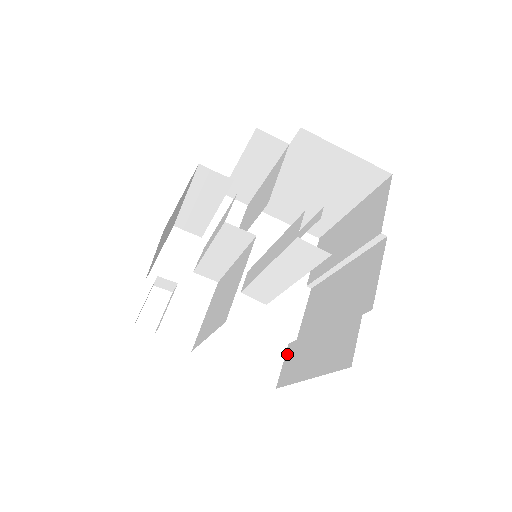
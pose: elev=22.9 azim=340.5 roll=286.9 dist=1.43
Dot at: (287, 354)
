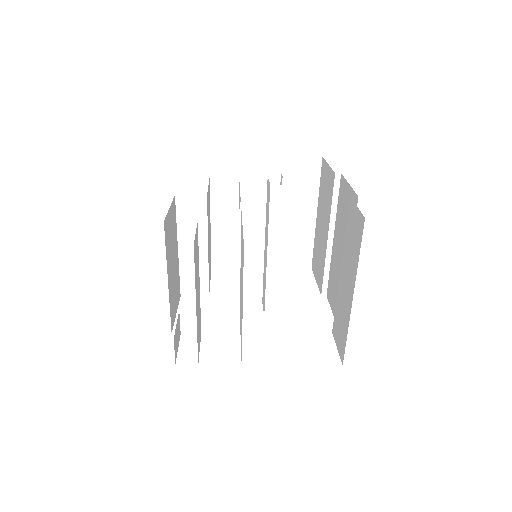
Dot at: (335, 336)
